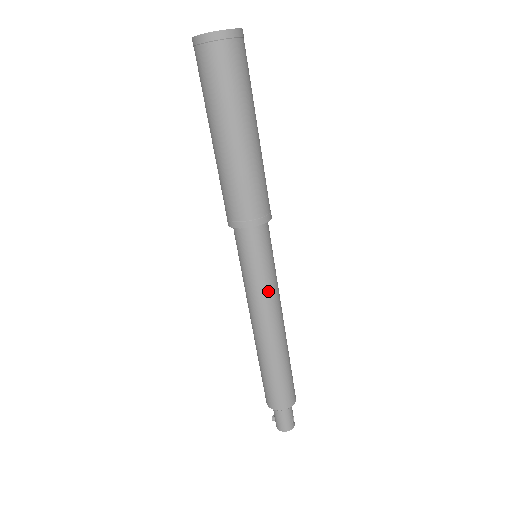
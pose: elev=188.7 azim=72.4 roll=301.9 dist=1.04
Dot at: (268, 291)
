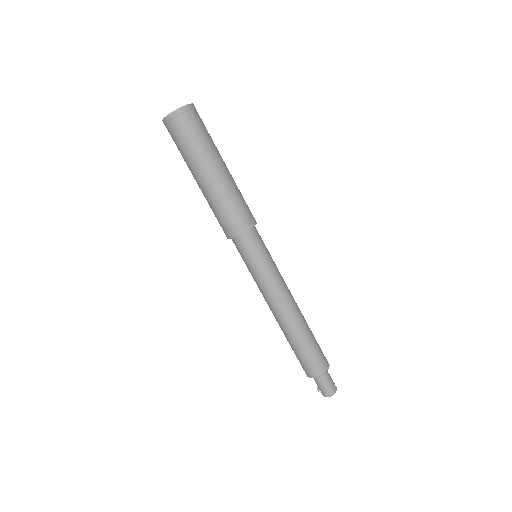
Dot at: (272, 279)
